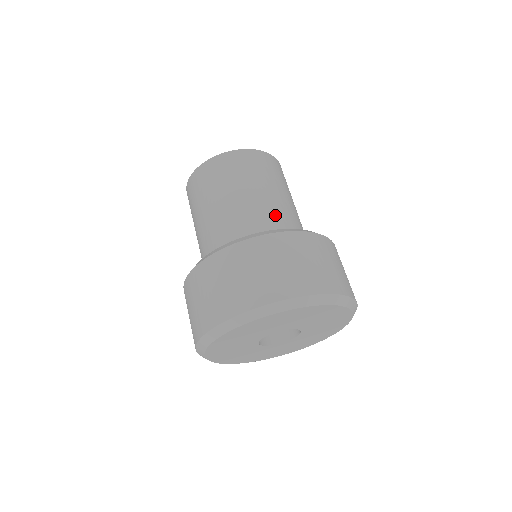
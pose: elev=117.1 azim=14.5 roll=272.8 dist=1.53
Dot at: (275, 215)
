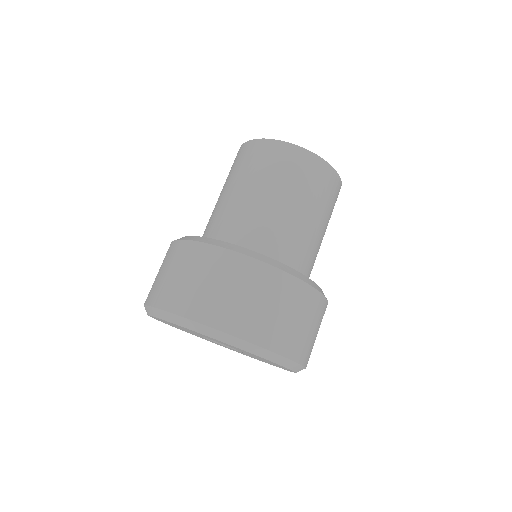
Dot at: (313, 257)
